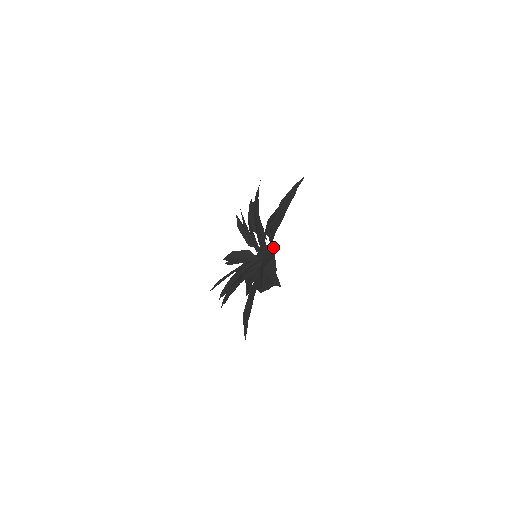
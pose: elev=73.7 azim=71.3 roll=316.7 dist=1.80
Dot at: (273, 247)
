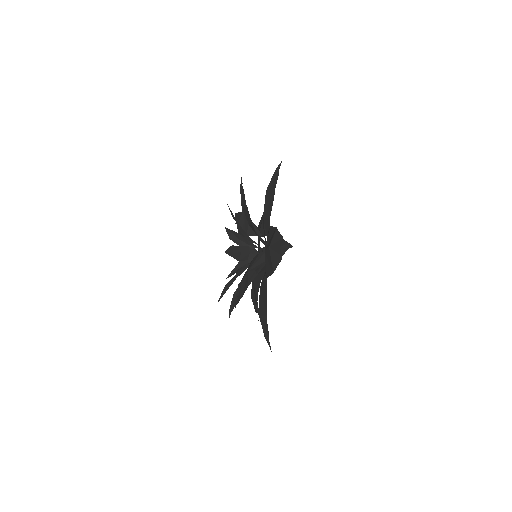
Dot at: (272, 227)
